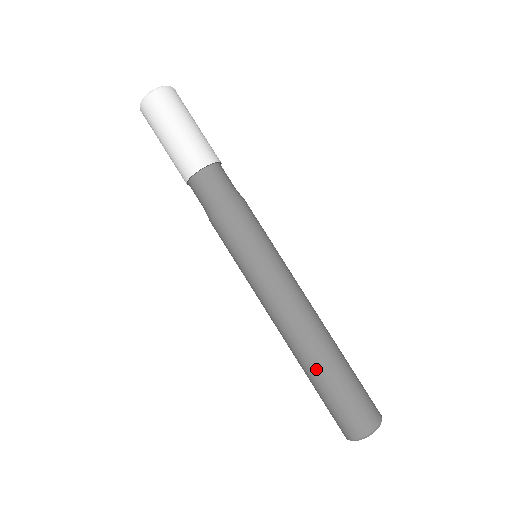
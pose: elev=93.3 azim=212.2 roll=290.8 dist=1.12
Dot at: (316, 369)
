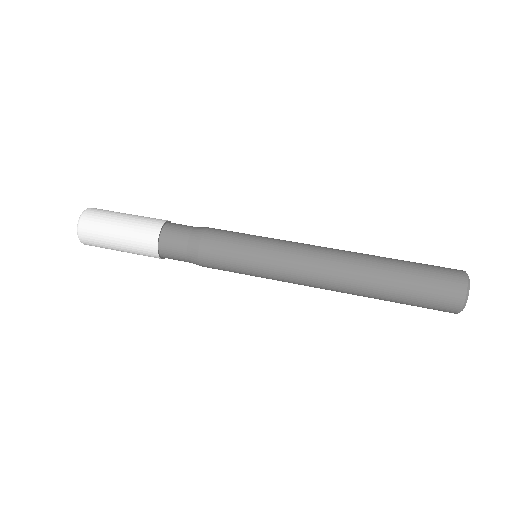
Dot at: (377, 289)
